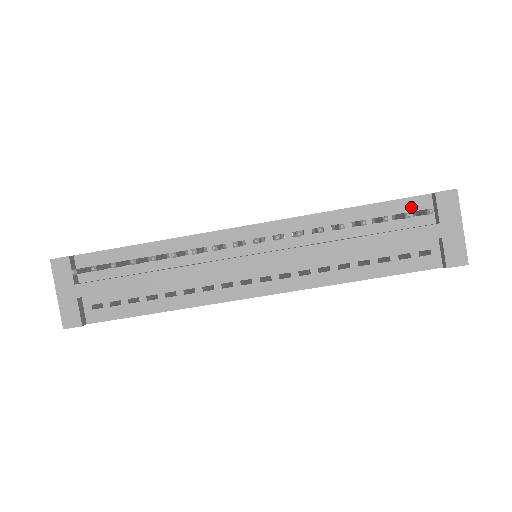
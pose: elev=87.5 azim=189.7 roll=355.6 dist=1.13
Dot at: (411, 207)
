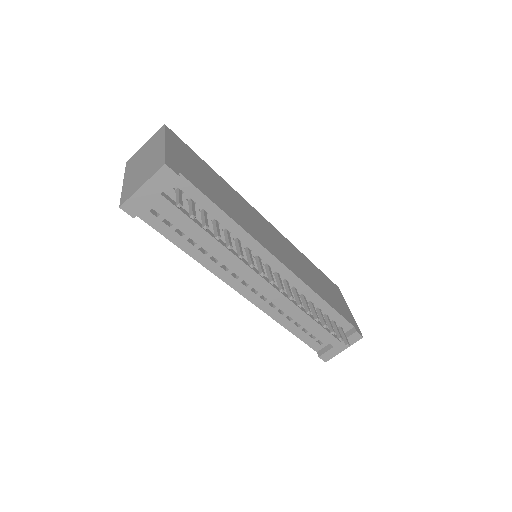
Dot at: (342, 324)
